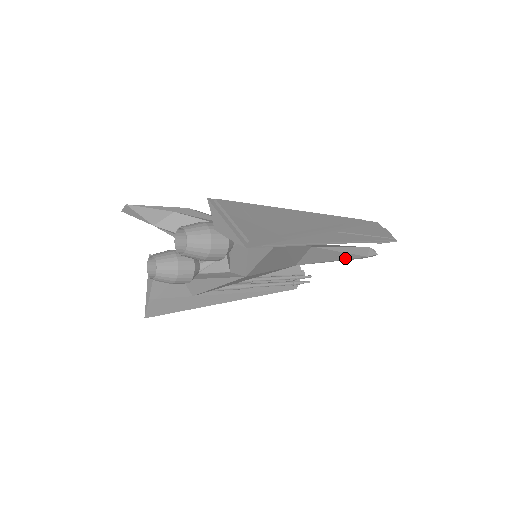
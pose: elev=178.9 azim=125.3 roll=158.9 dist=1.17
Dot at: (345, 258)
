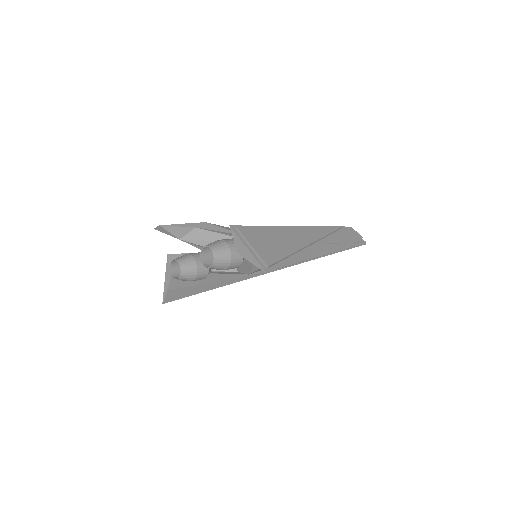
Dot at: occluded
